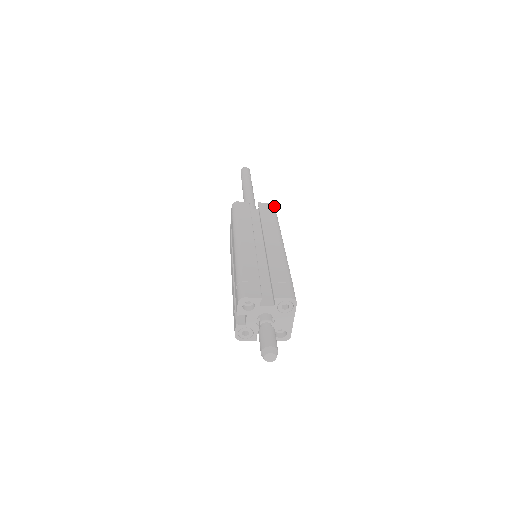
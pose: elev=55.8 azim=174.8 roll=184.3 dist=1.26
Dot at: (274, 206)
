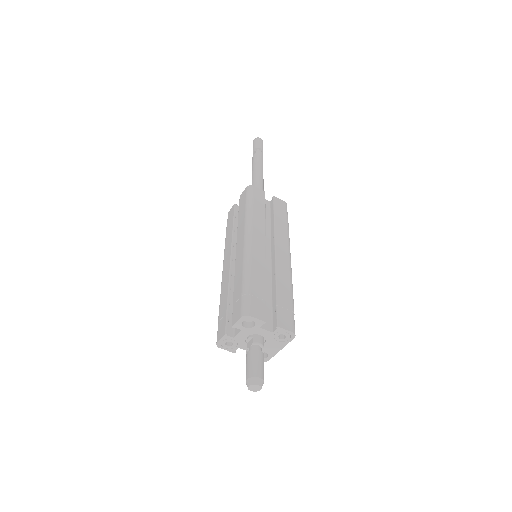
Dot at: occluded
